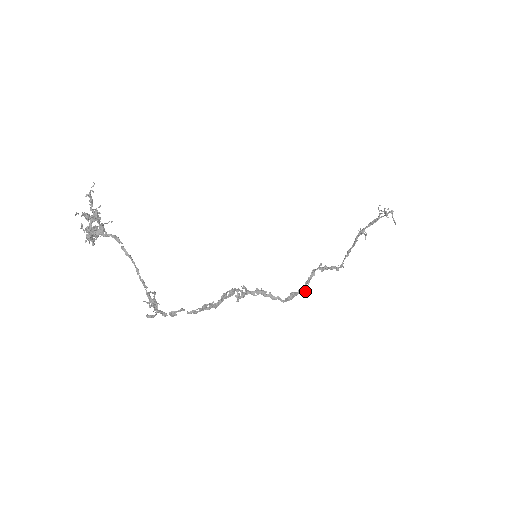
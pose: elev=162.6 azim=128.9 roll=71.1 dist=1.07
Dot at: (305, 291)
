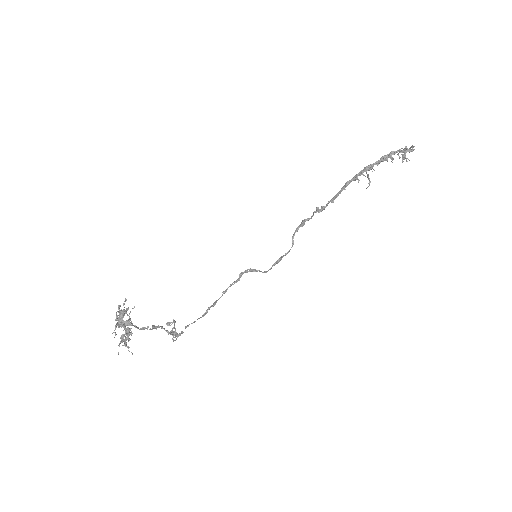
Dot at: occluded
